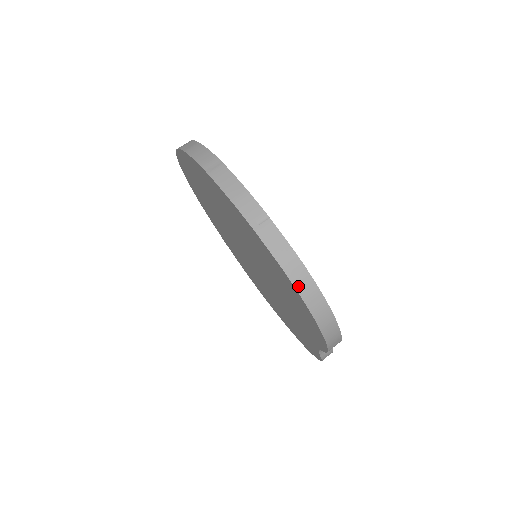
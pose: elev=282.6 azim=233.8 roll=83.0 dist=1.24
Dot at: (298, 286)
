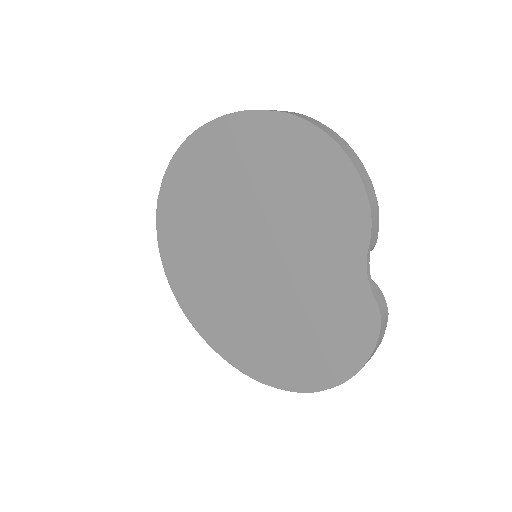
Dot at: (306, 119)
